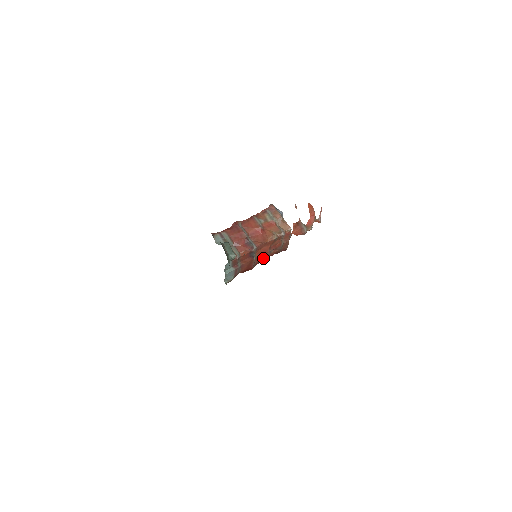
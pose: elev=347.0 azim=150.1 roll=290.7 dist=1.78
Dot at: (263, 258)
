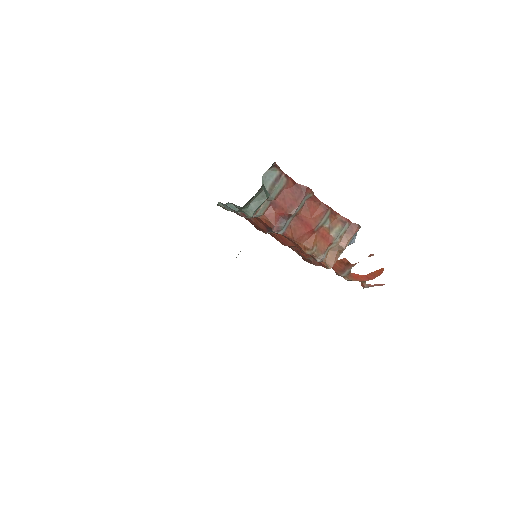
Dot at: occluded
